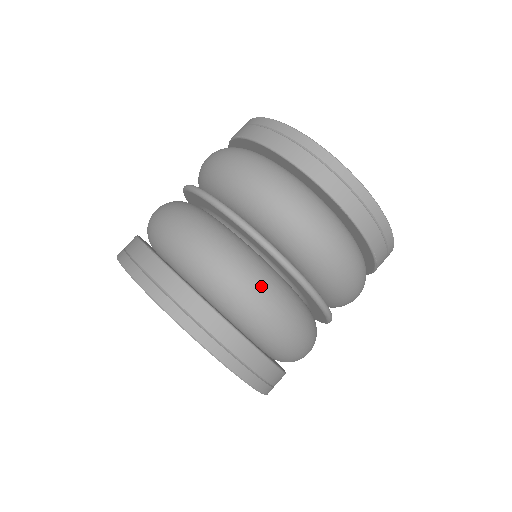
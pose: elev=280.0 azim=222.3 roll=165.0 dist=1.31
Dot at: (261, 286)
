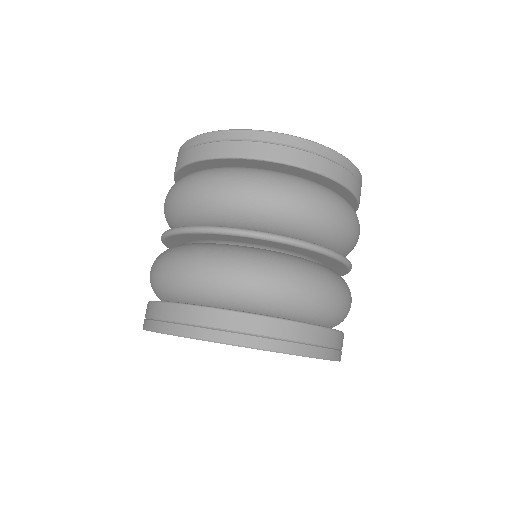
Dot at: (218, 261)
